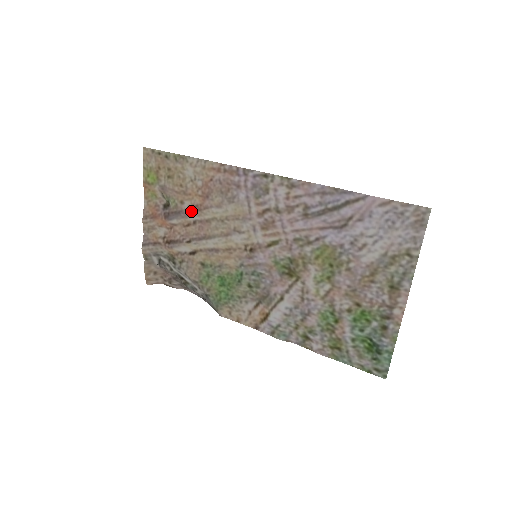
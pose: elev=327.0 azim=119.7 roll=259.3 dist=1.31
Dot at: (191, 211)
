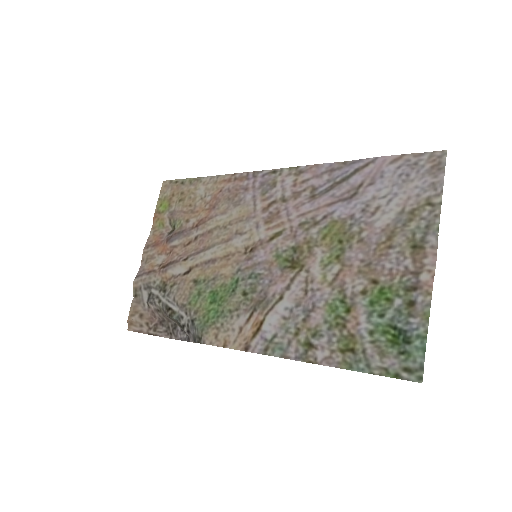
Dot at: (195, 227)
